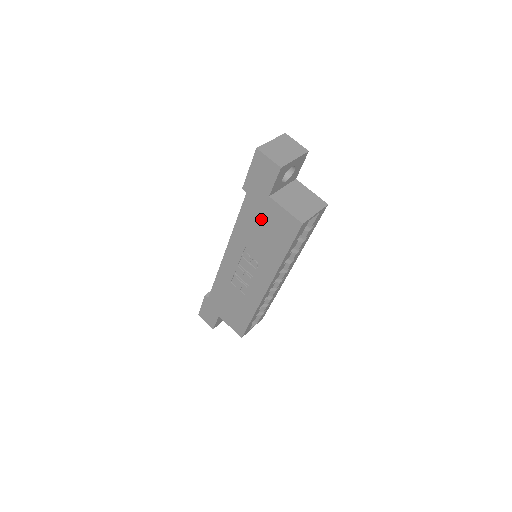
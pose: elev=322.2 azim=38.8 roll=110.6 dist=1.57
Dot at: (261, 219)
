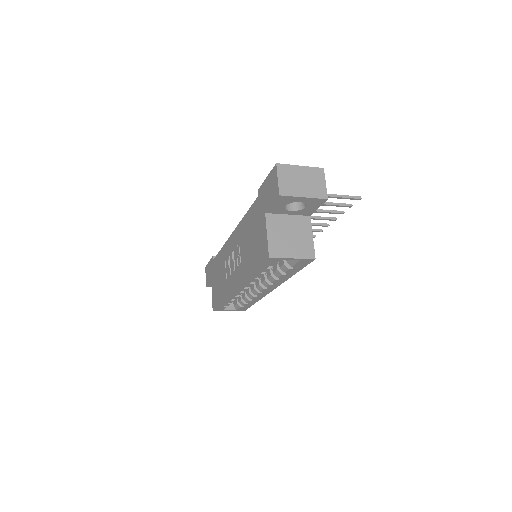
Dot at: (255, 227)
